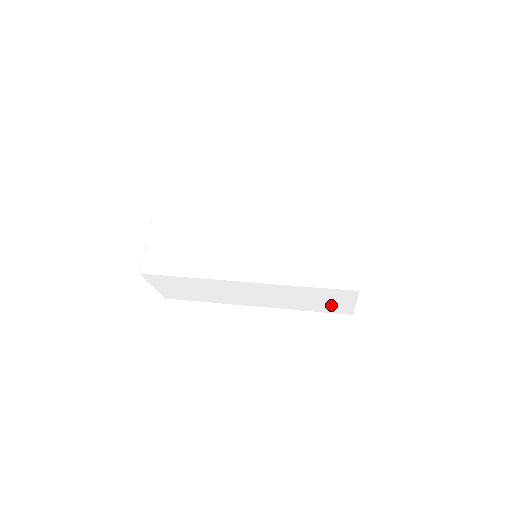
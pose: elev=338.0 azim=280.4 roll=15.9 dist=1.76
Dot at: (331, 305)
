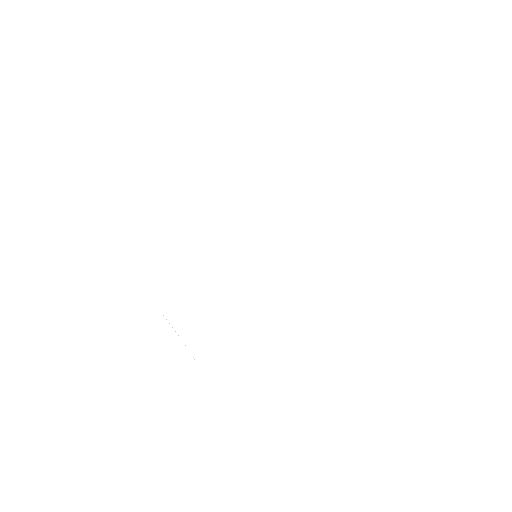
Dot at: occluded
